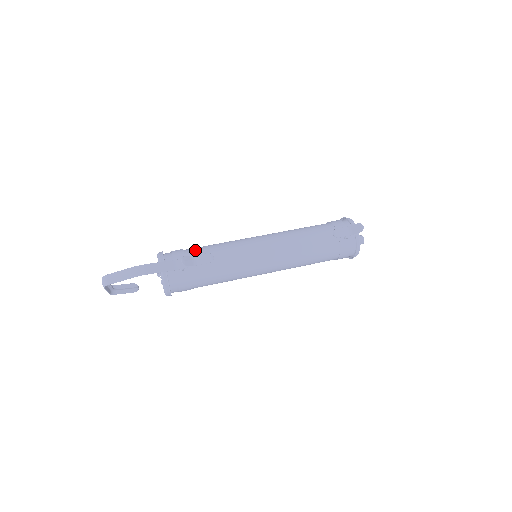
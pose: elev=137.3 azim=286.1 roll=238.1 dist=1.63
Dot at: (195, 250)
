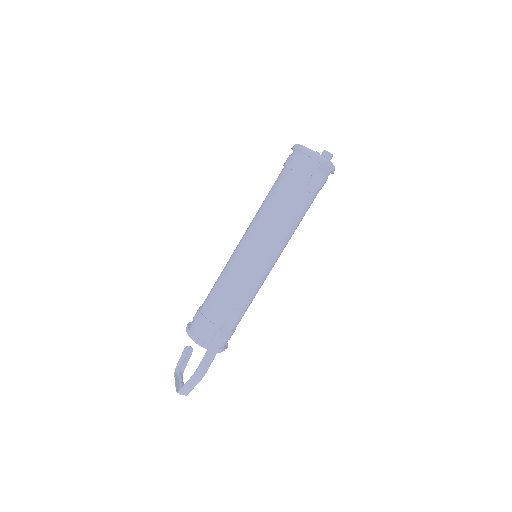
Dot at: (213, 309)
